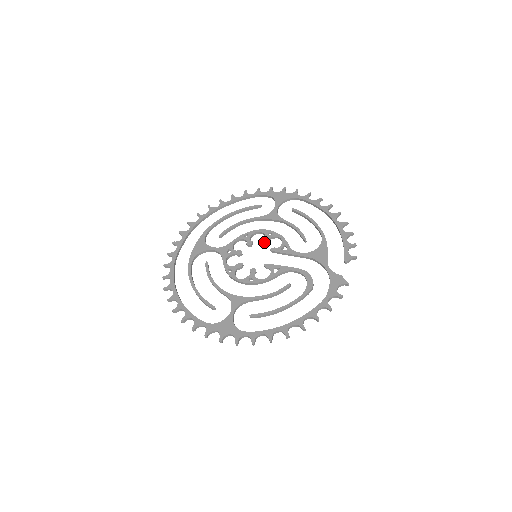
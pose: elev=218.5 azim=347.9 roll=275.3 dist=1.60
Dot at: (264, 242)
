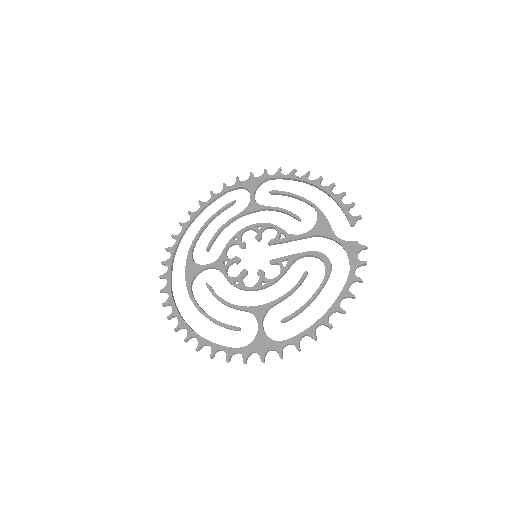
Dot at: (257, 238)
